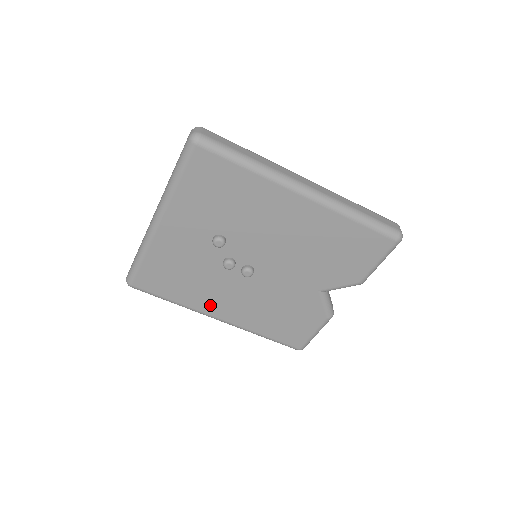
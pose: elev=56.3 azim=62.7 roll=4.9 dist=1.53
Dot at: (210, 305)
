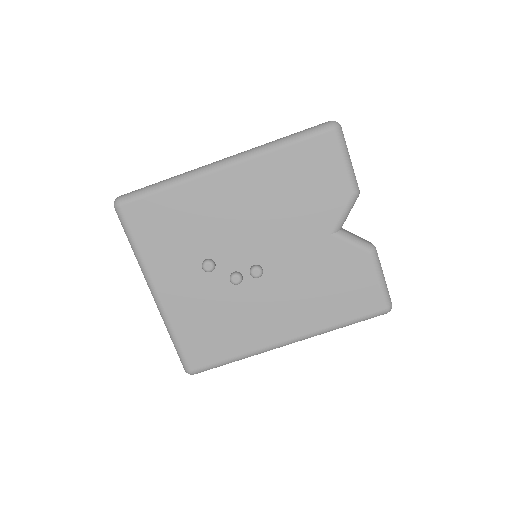
Dot at: (265, 334)
